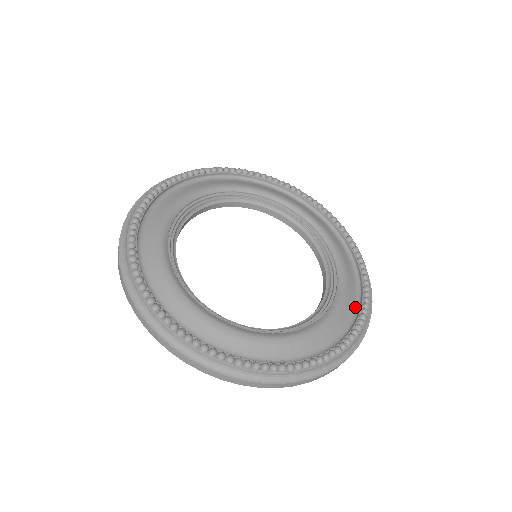
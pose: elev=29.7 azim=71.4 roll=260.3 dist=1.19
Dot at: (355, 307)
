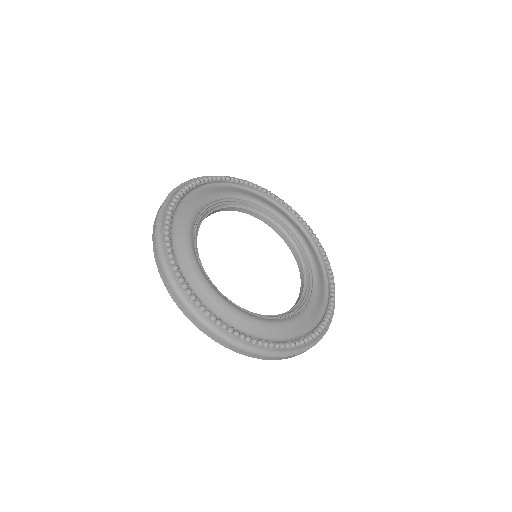
Dot at: (305, 332)
